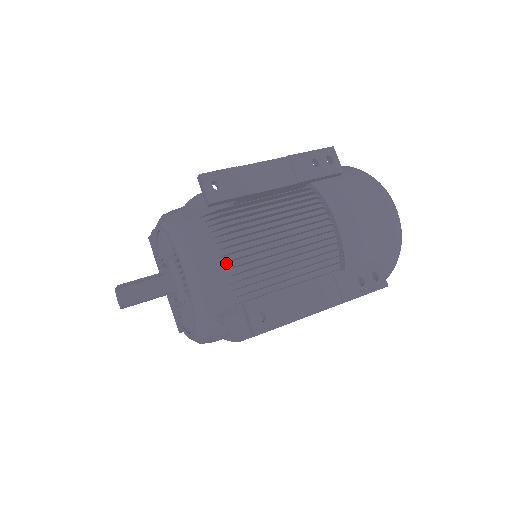
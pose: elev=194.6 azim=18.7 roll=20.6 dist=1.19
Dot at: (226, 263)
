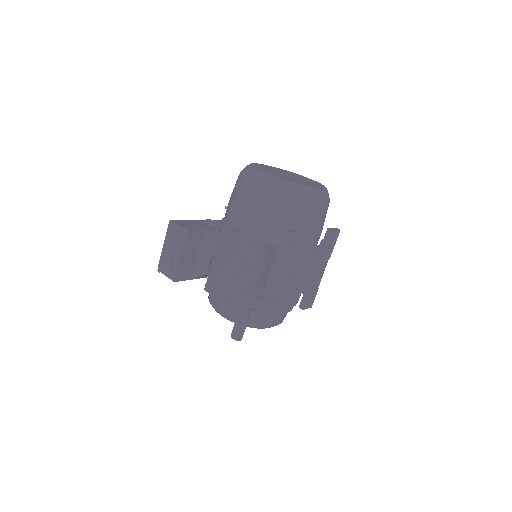
Dot at: occluded
